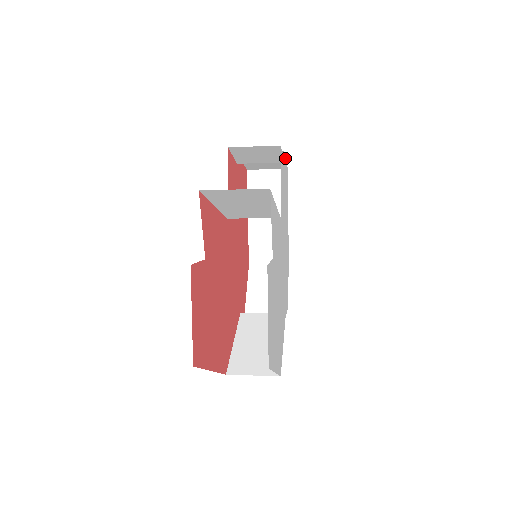
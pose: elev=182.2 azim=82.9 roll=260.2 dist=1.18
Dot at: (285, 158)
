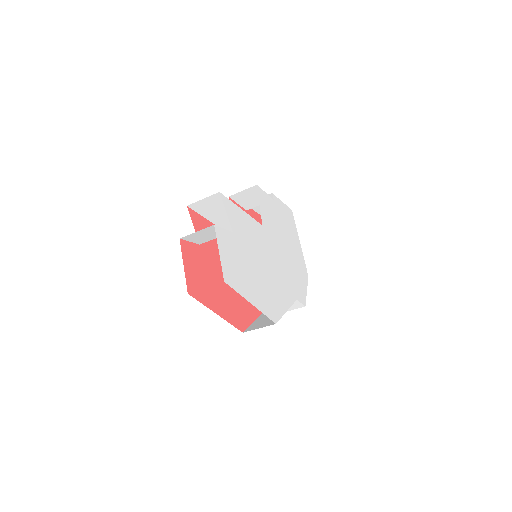
Dot at: (279, 199)
